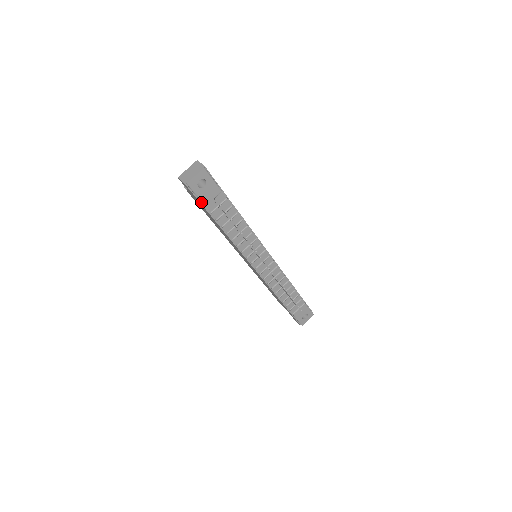
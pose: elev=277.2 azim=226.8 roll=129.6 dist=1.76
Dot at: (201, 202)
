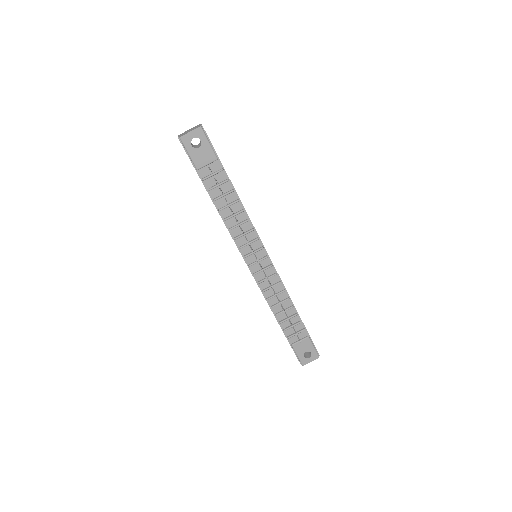
Dot at: (193, 164)
